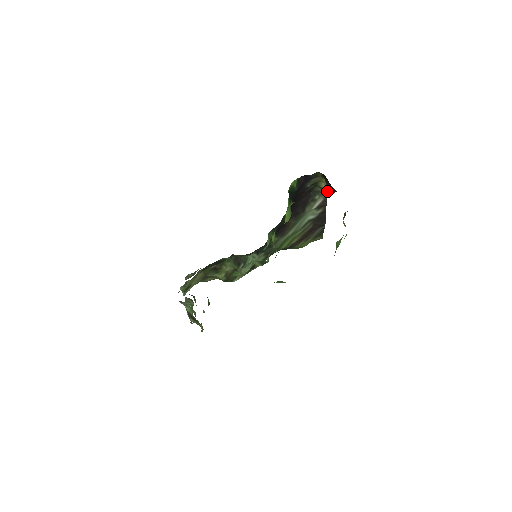
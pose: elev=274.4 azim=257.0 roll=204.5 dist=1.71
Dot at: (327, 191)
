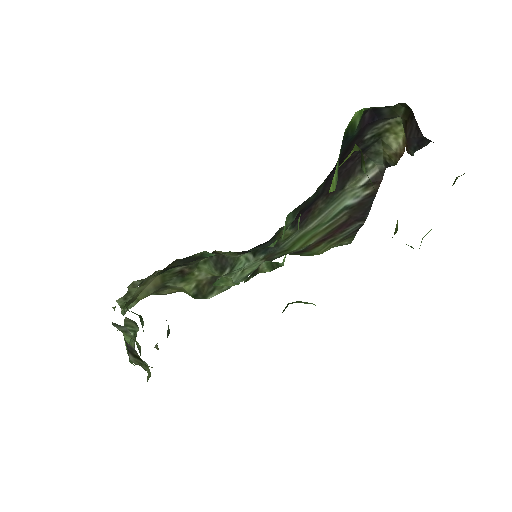
Dot at: (396, 151)
